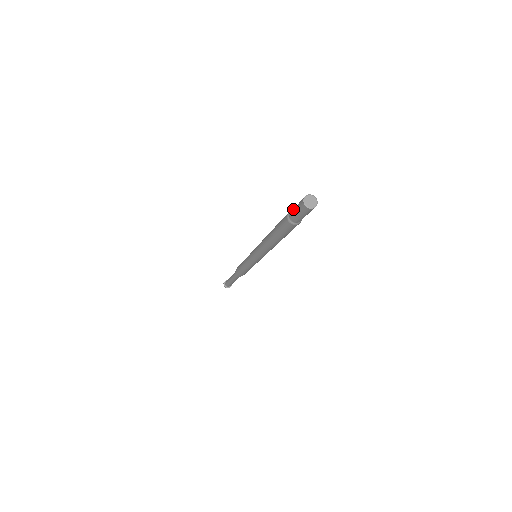
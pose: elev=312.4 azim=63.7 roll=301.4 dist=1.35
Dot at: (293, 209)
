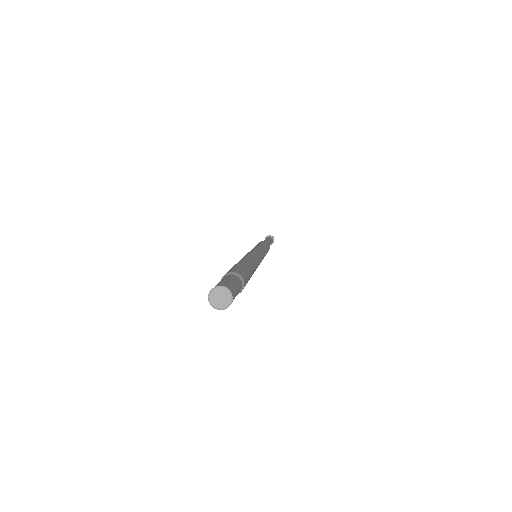
Dot at: occluded
